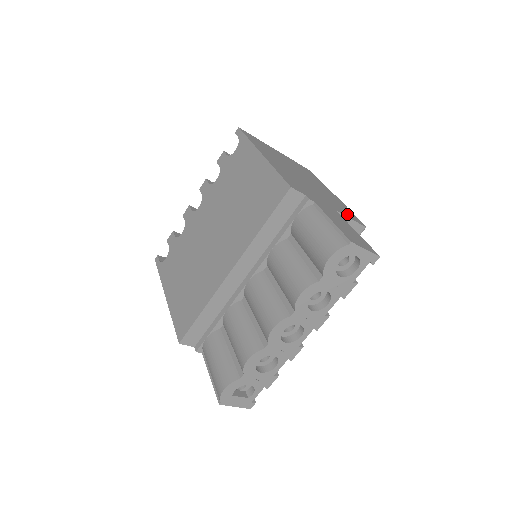
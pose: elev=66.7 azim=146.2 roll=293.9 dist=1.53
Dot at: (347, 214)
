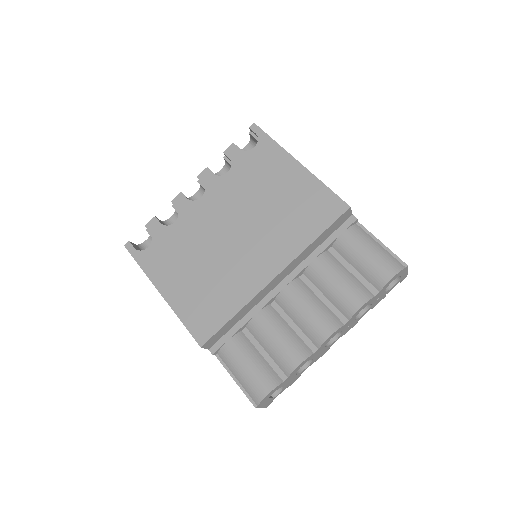
Dot at: occluded
